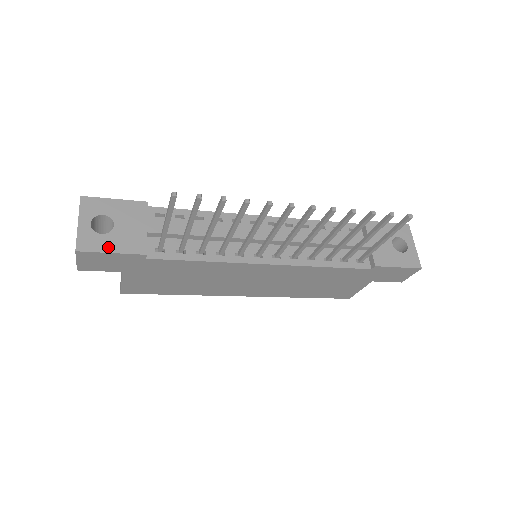
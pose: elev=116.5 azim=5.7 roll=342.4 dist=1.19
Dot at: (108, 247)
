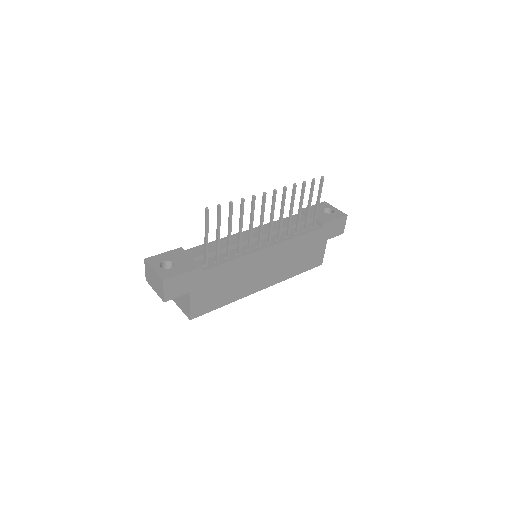
Dot at: (179, 272)
